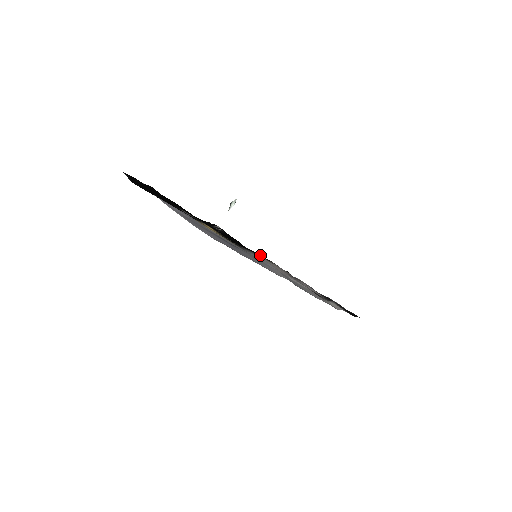
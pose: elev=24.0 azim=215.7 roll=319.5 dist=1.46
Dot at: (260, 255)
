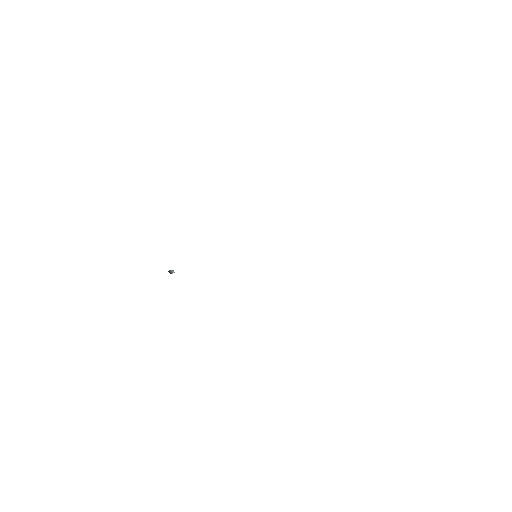
Dot at: occluded
